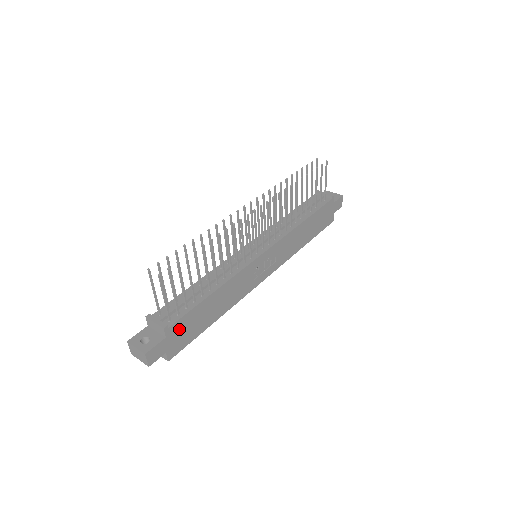
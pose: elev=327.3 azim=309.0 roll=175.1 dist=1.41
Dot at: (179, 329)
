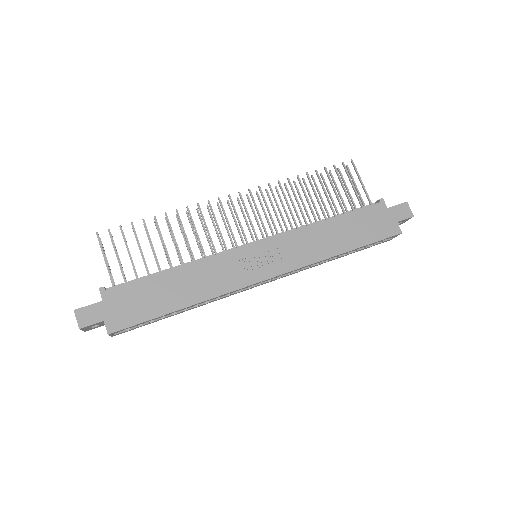
Dot at: (122, 298)
